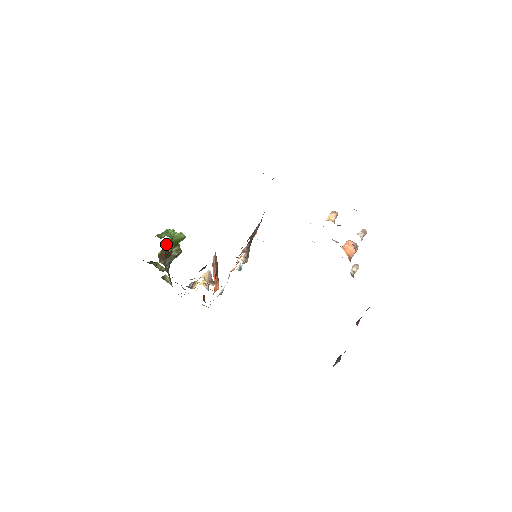
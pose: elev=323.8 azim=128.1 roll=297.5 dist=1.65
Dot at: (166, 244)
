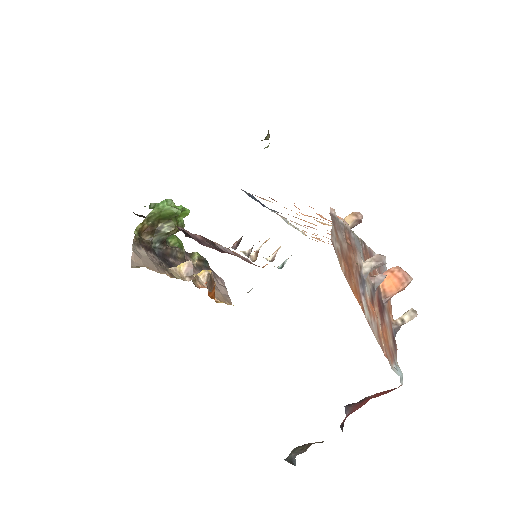
Dot at: (150, 217)
